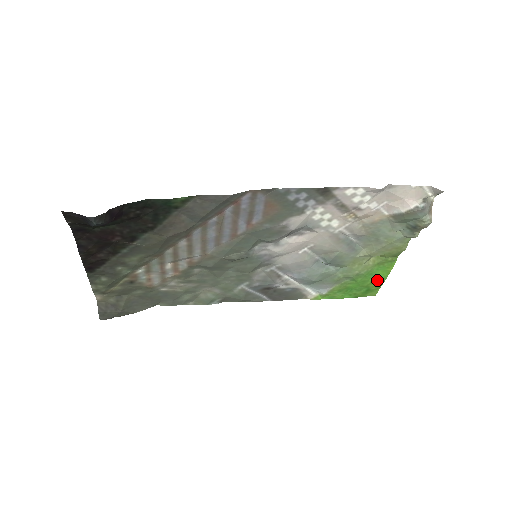
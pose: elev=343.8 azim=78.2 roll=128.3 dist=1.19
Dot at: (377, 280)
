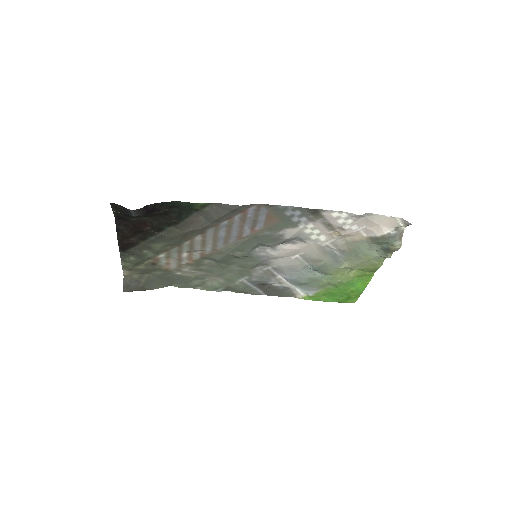
Dot at: (356, 290)
